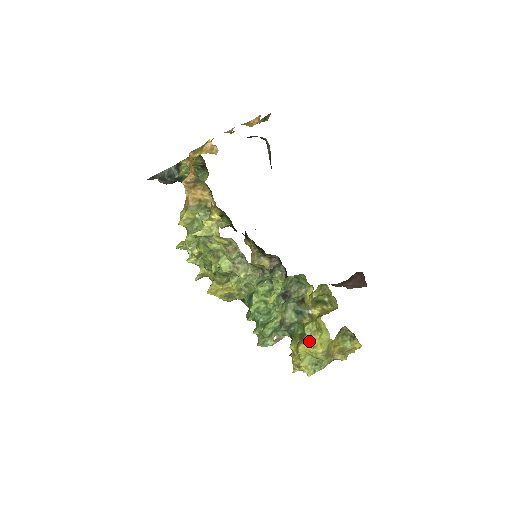
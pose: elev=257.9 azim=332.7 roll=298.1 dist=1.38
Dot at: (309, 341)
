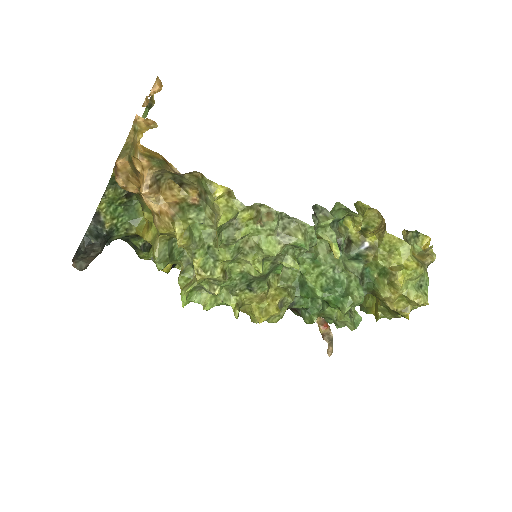
Dot at: (397, 268)
